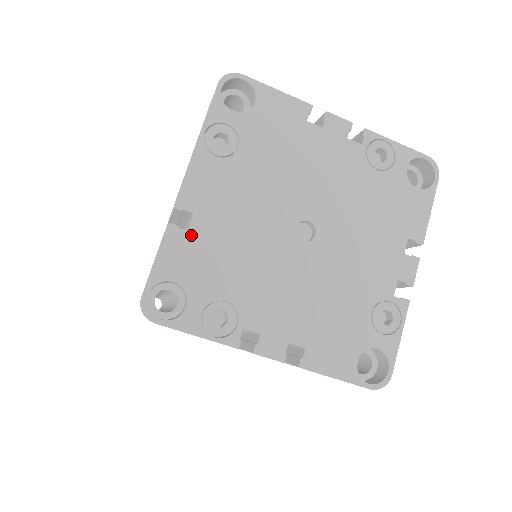
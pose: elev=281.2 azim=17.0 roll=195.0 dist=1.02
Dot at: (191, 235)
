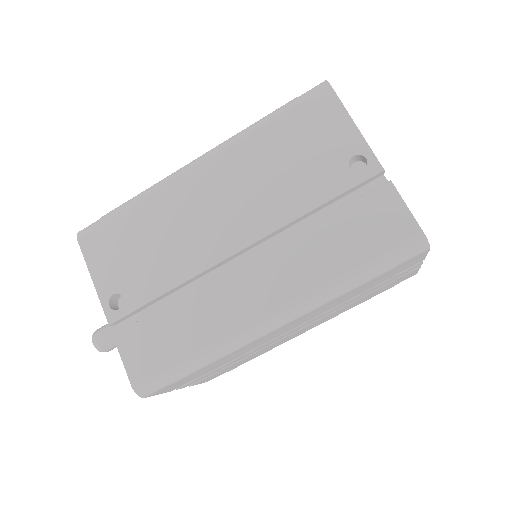
Dot at: occluded
